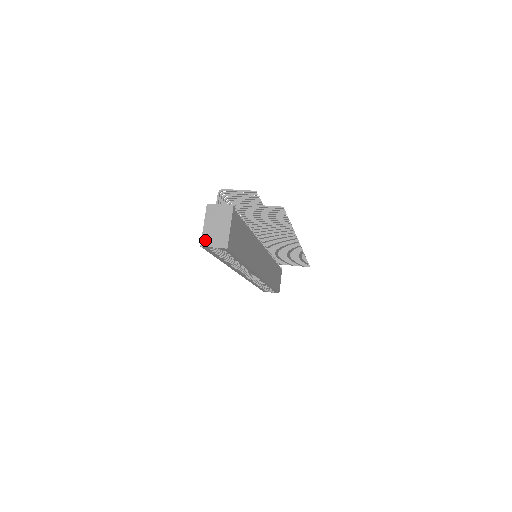
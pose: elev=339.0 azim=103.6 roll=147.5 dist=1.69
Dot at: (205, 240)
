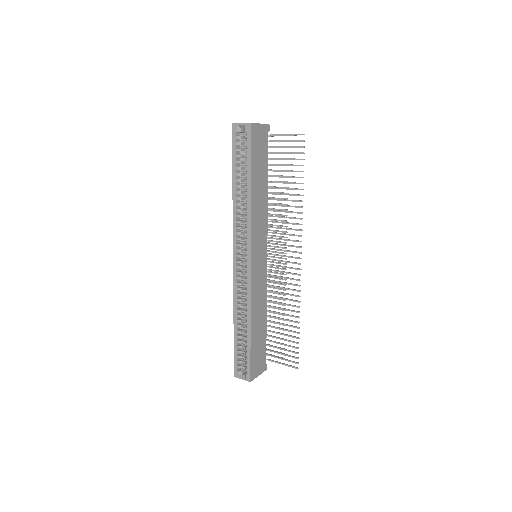
Dot at: occluded
